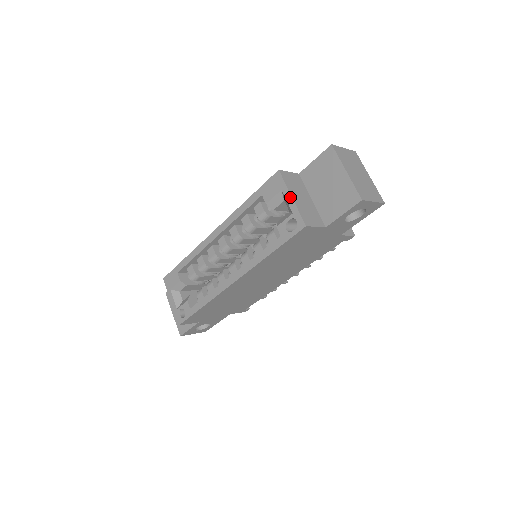
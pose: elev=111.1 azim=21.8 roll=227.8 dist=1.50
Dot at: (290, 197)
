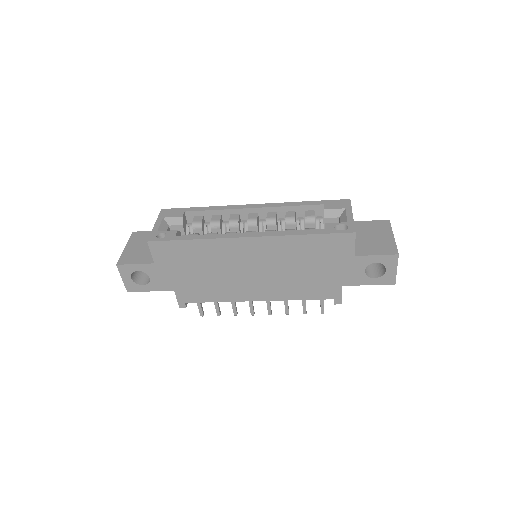
Dot at: (351, 214)
